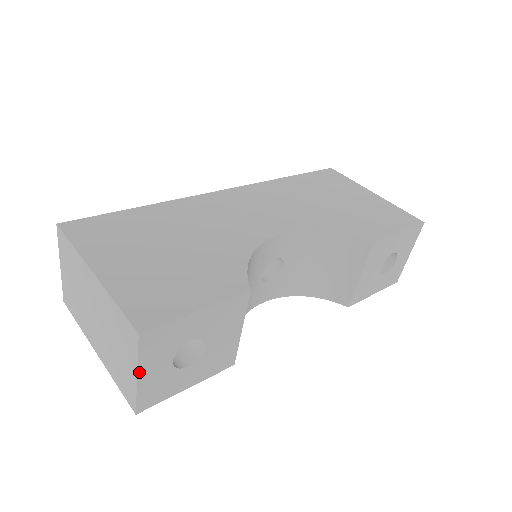
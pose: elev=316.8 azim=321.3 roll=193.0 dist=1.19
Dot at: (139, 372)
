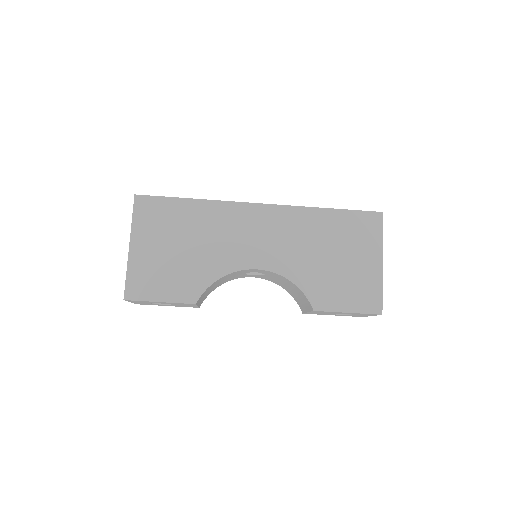
Dot at: (131, 302)
